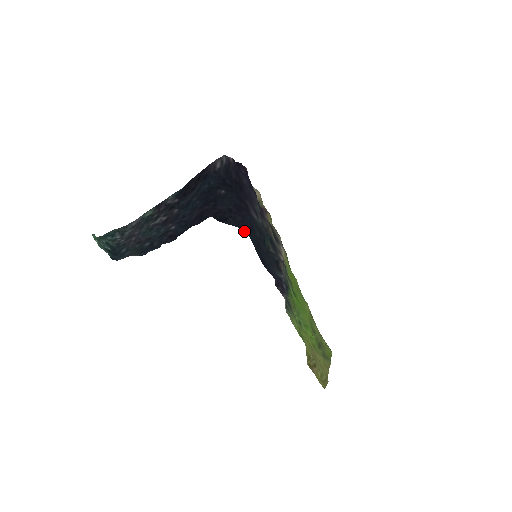
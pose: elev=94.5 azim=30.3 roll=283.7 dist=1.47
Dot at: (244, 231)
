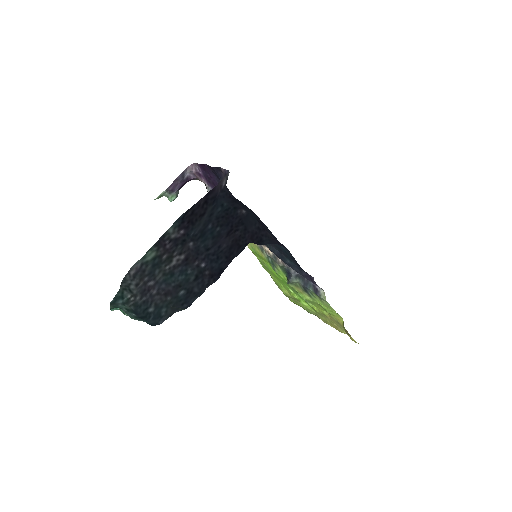
Dot at: (282, 245)
